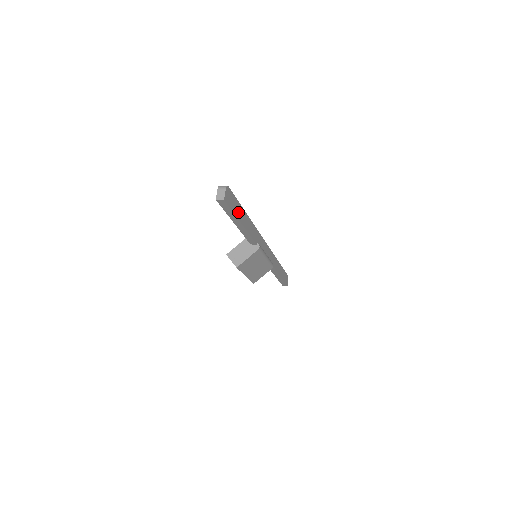
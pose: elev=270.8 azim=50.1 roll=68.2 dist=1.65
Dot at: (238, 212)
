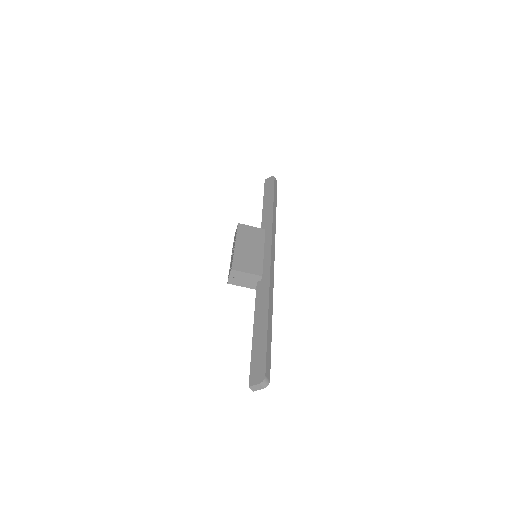
Dot at: occluded
